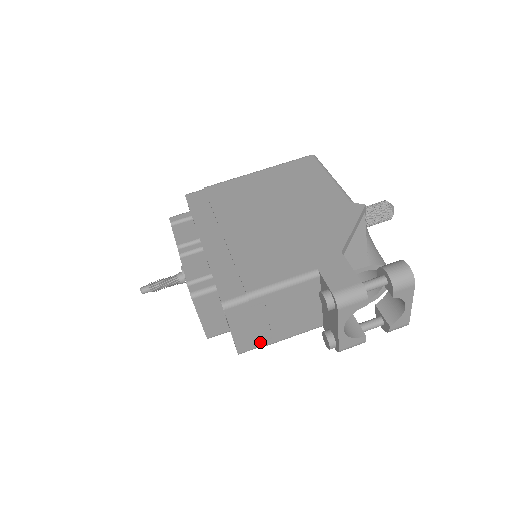
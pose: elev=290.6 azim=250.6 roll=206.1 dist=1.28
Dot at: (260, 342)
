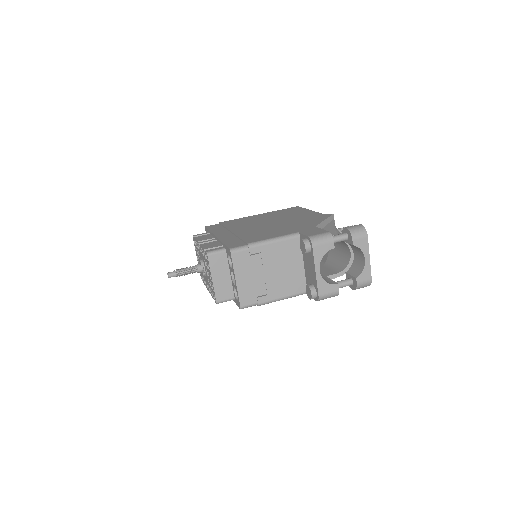
Dot at: (258, 297)
